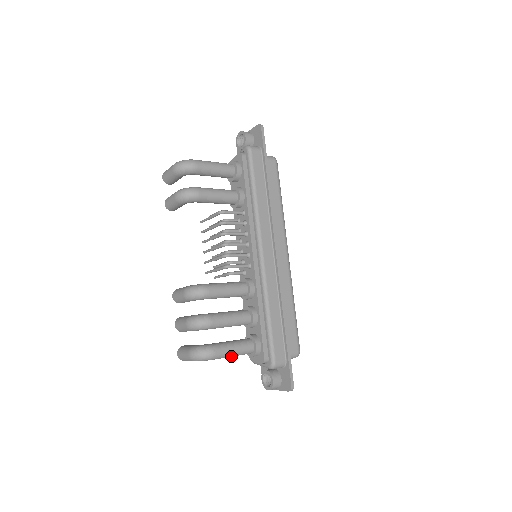
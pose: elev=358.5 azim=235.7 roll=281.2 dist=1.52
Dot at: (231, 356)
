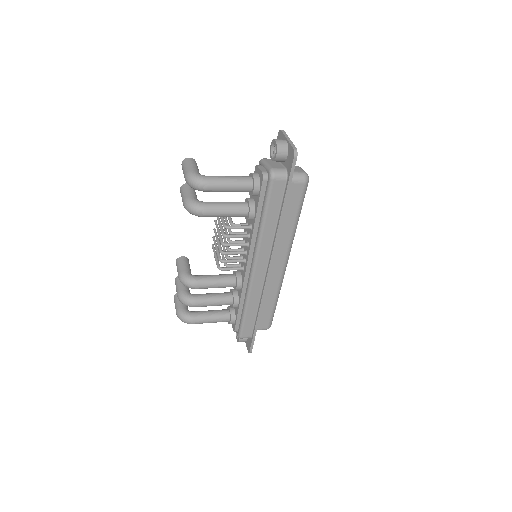
Dot at: occluded
